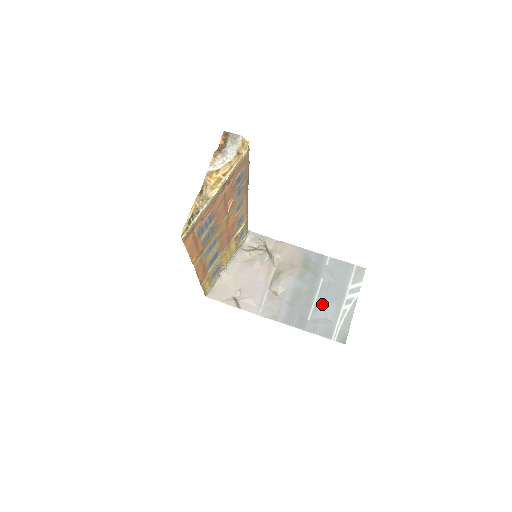
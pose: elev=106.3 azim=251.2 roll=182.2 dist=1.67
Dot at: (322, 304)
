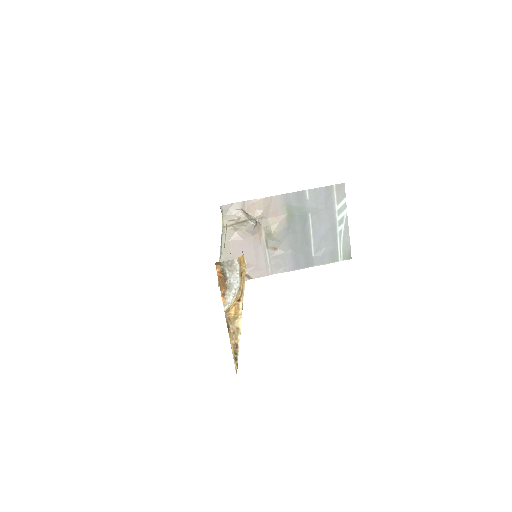
Dot at: (319, 237)
